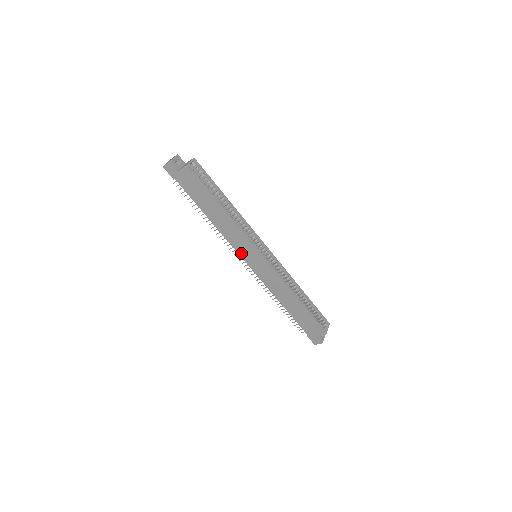
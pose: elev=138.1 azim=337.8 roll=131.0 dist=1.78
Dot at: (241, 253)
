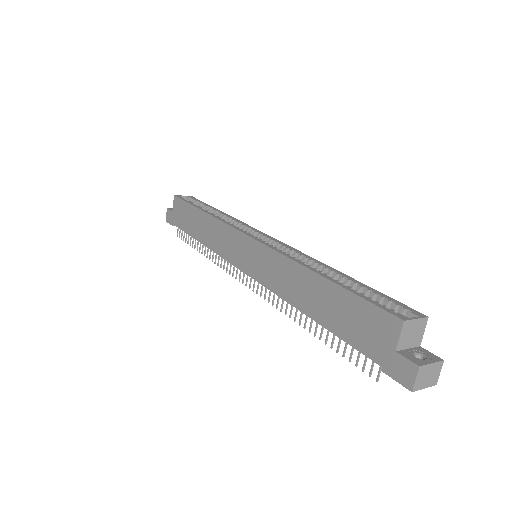
Dot at: (234, 260)
